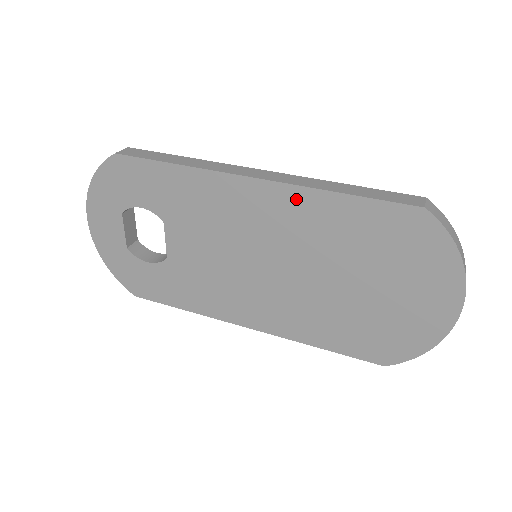
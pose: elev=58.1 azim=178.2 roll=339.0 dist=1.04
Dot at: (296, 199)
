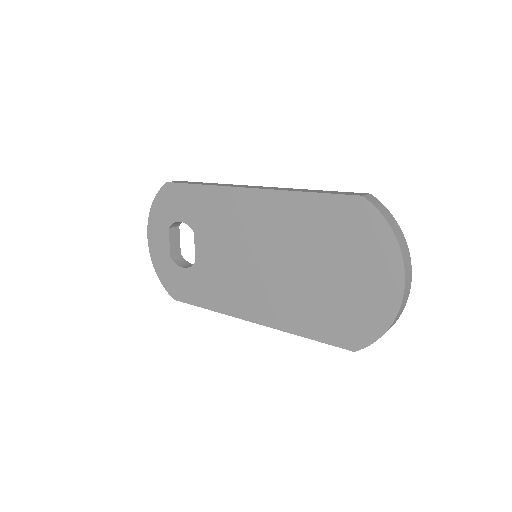
Dot at: (277, 201)
